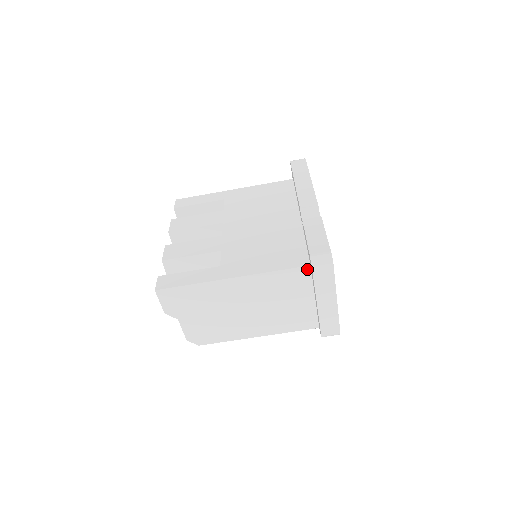
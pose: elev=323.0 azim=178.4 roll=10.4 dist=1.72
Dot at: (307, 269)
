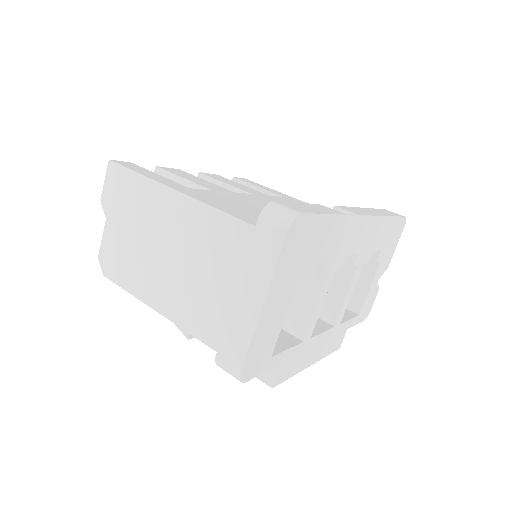
Dot at: occluded
